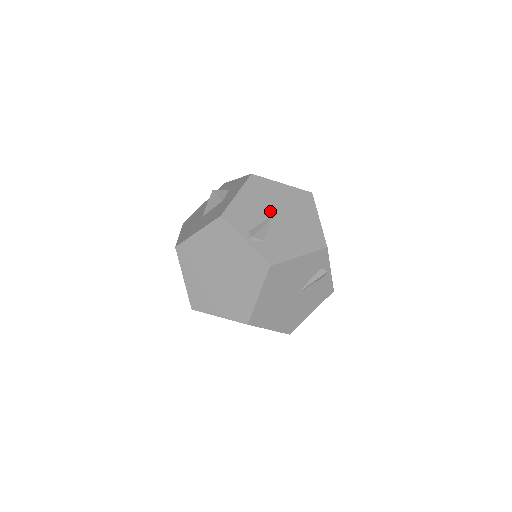
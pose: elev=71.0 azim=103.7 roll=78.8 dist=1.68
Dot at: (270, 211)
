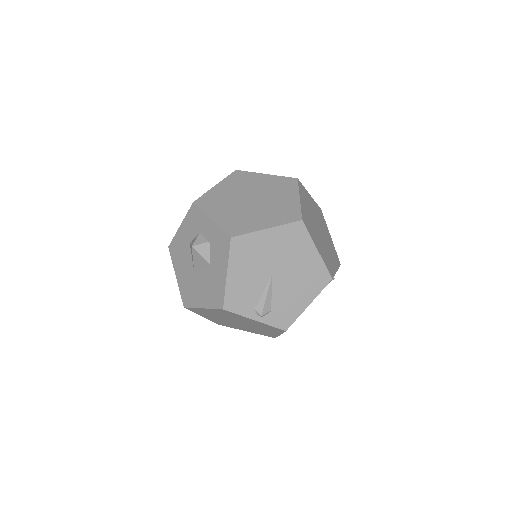
Dot at: (266, 273)
